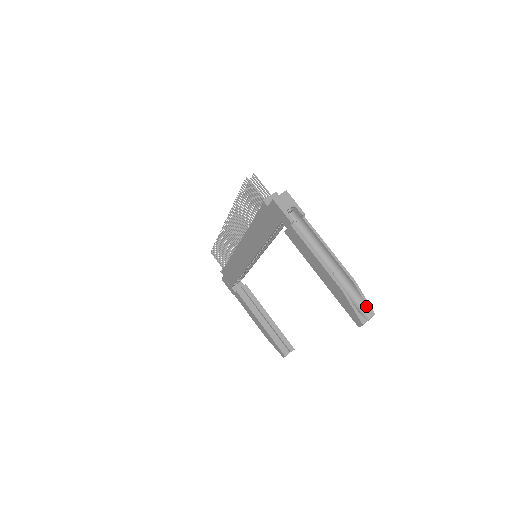
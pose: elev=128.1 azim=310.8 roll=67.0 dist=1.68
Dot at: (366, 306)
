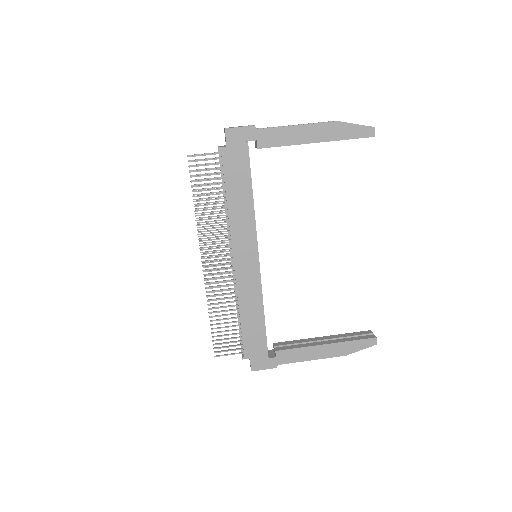
Dot at: occluded
